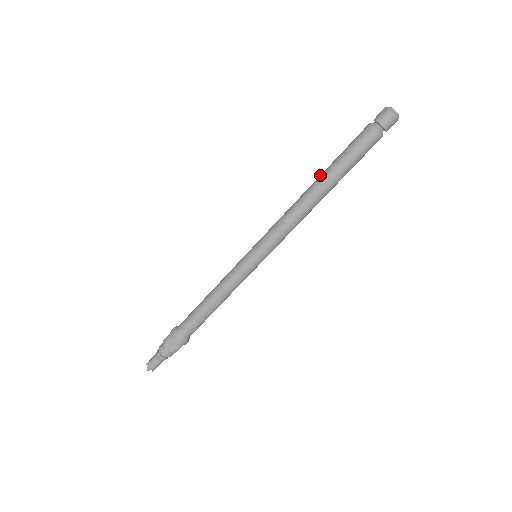
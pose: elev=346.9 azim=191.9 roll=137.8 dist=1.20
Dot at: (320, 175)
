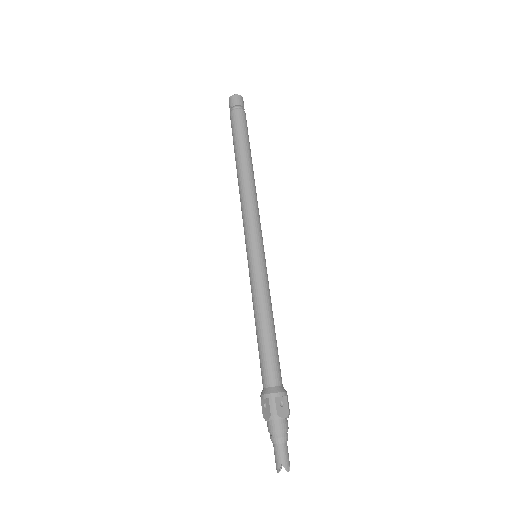
Dot at: occluded
